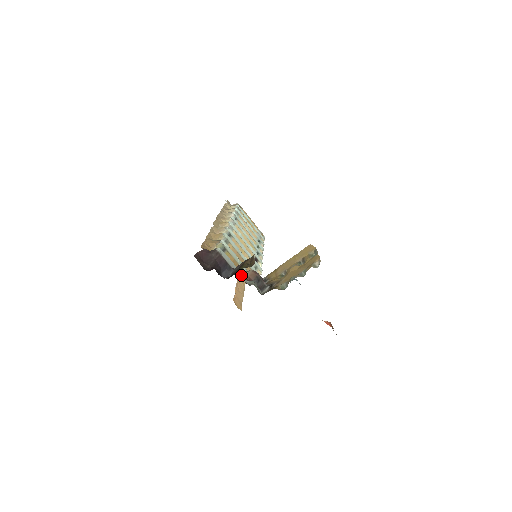
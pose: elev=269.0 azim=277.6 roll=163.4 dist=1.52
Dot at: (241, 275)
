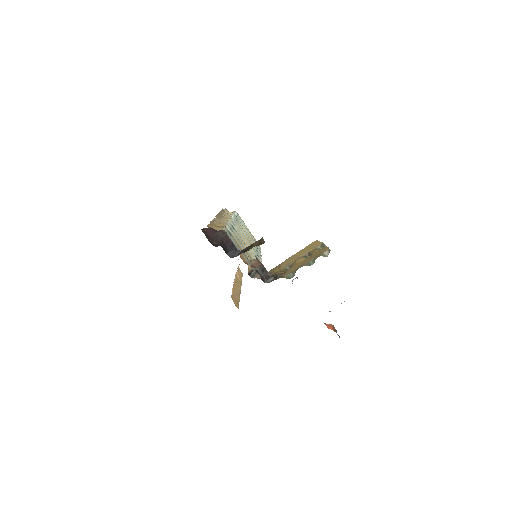
Dot at: (246, 260)
